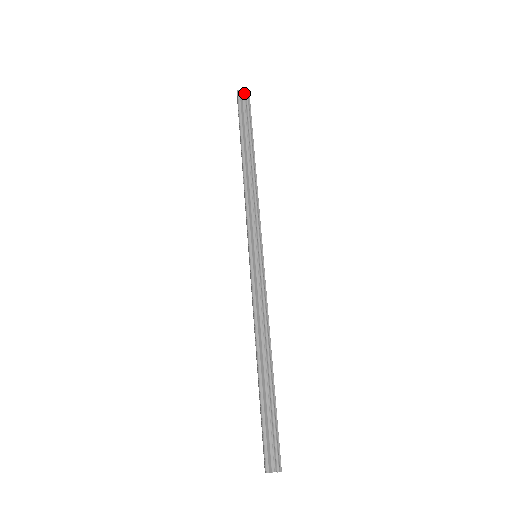
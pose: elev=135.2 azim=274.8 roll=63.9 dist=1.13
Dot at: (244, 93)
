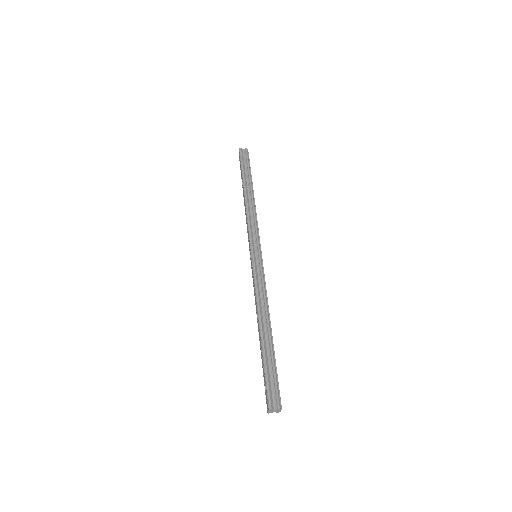
Dot at: (244, 150)
